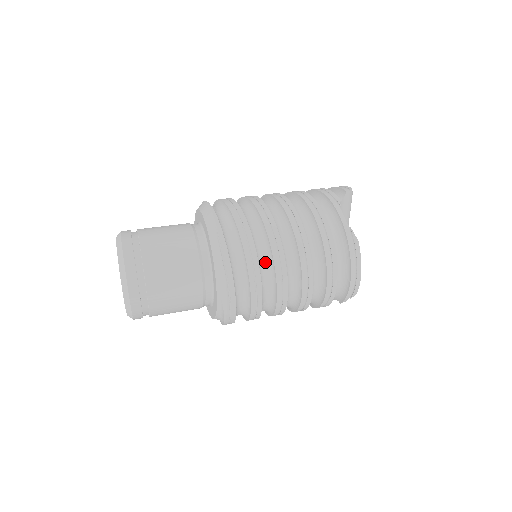
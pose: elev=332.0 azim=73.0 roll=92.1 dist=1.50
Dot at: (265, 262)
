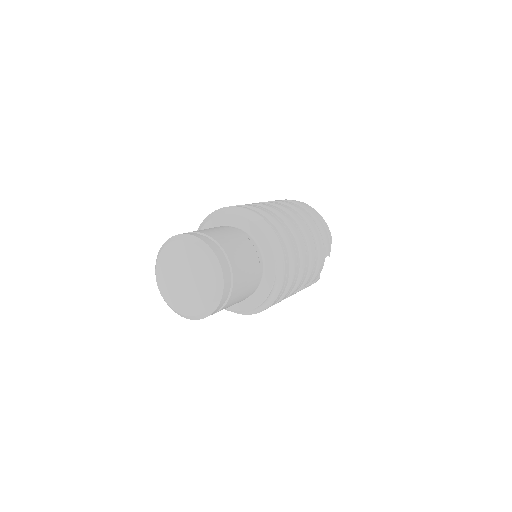
Dot at: occluded
